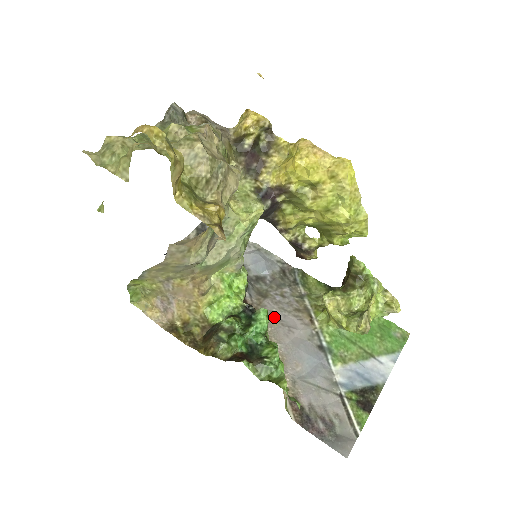
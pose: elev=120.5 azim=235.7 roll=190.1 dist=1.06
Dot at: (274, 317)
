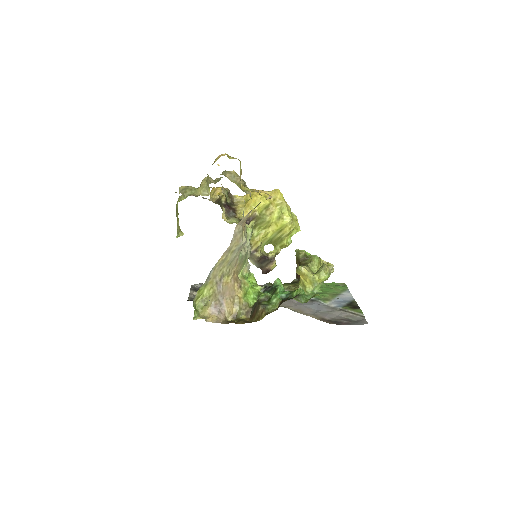
Dot at: occluded
